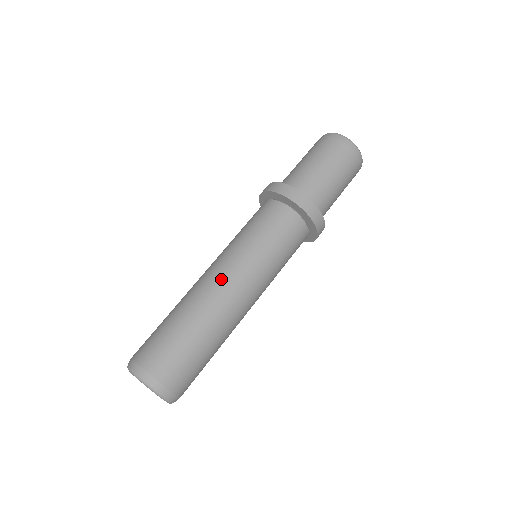
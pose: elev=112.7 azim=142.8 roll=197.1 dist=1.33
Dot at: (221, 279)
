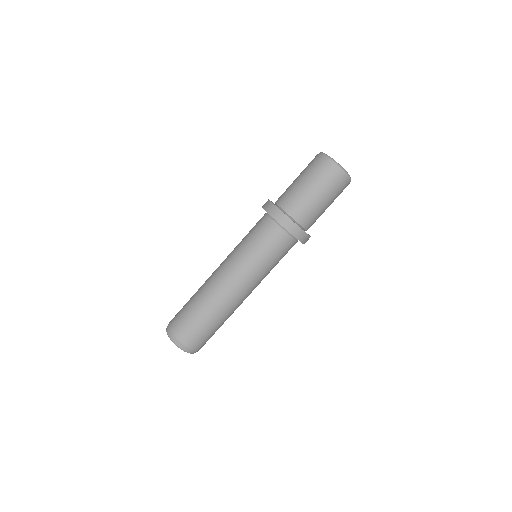
Dot at: (225, 280)
